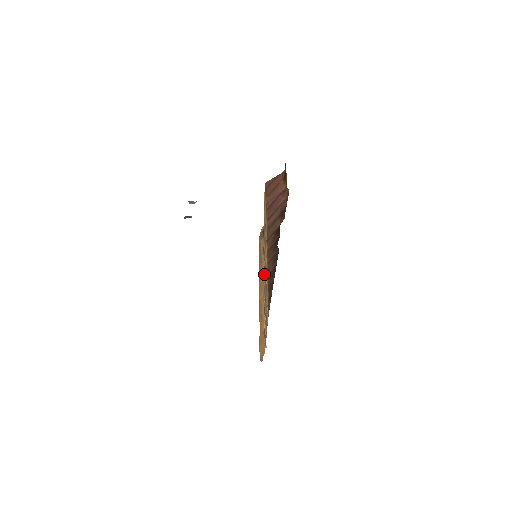
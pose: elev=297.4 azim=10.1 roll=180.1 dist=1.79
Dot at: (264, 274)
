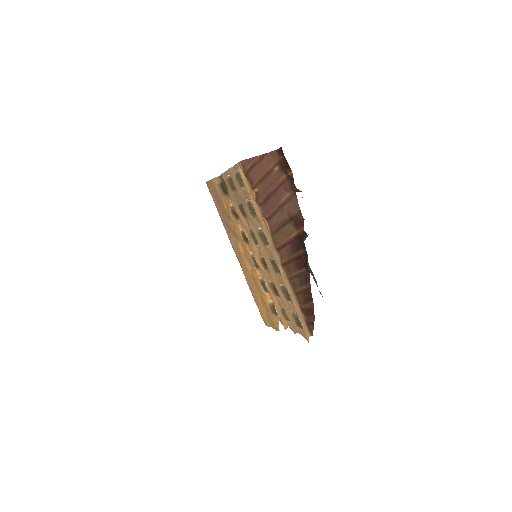
Dot at: (245, 242)
